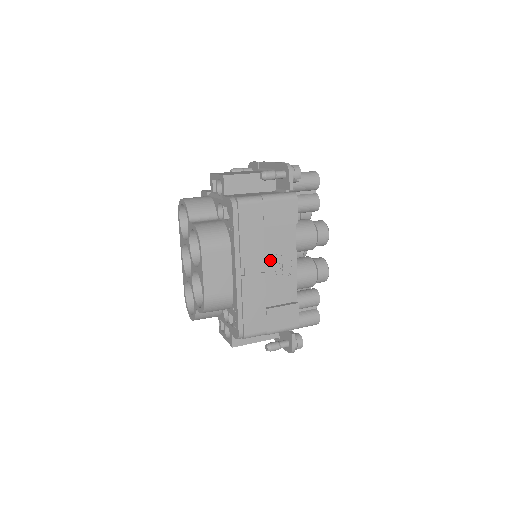
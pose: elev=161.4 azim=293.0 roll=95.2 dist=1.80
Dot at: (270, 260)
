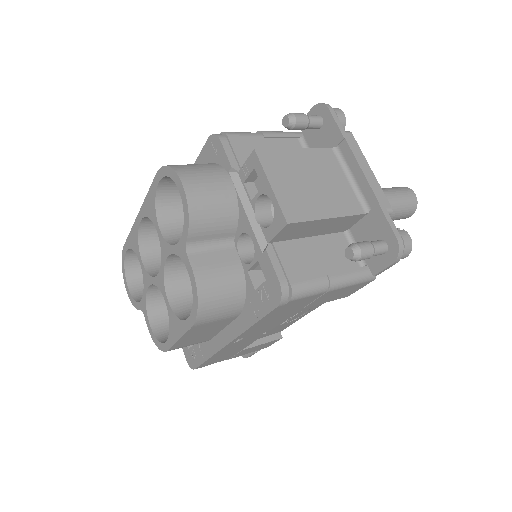
Dot at: occluded
